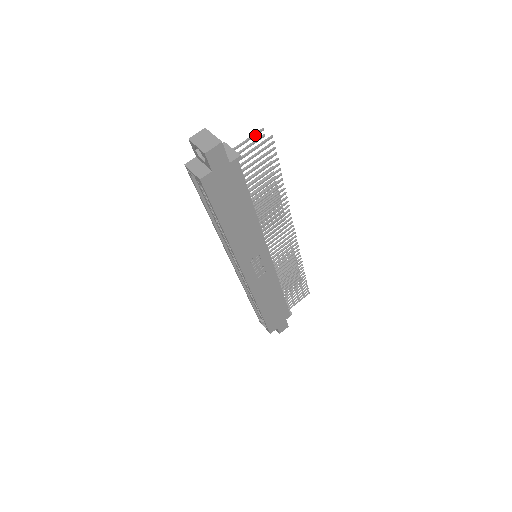
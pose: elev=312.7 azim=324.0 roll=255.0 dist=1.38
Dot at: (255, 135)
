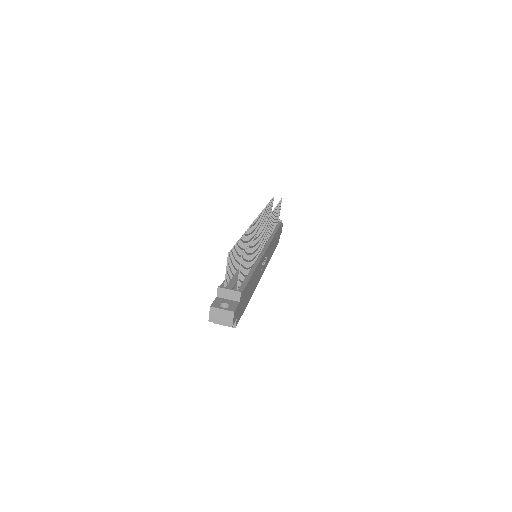
Dot at: (228, 261)
